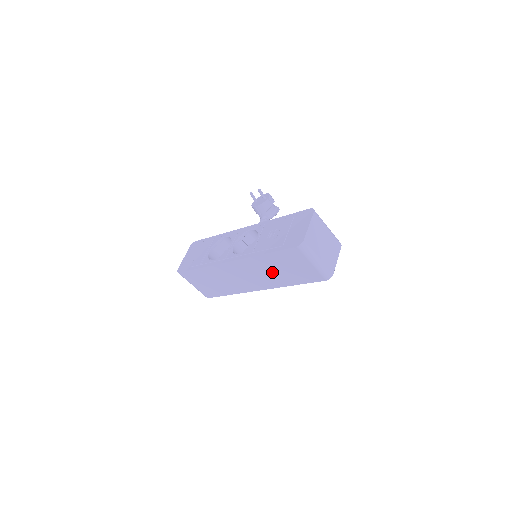
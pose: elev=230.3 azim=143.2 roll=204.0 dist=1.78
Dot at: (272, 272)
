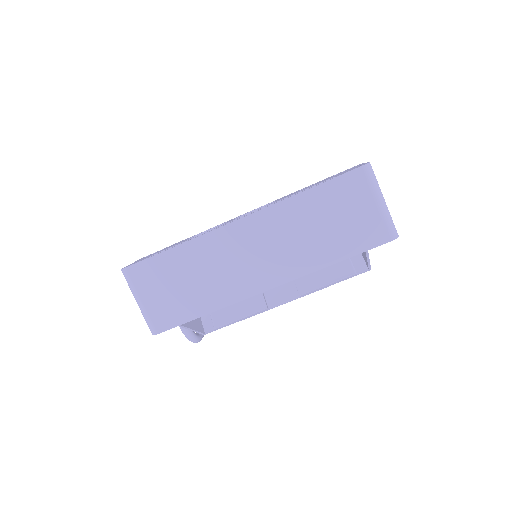
Dot at: (305, 235)
